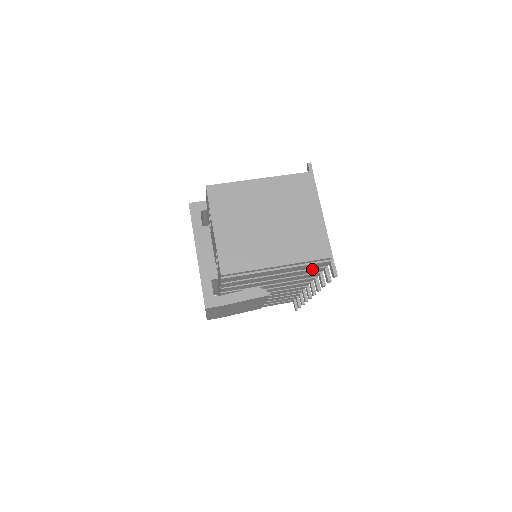
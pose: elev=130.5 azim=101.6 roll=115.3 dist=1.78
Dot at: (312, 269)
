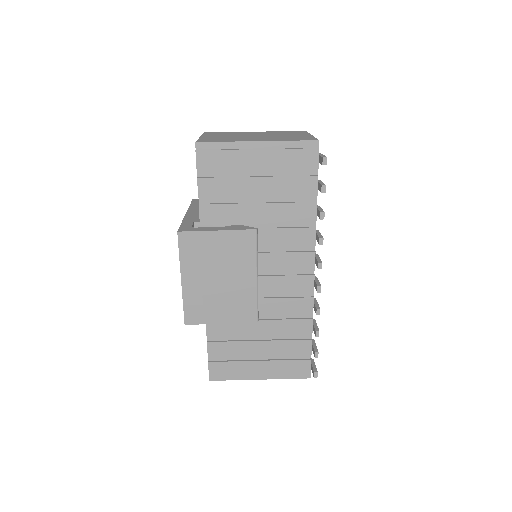
Dot at: (302, 176)
